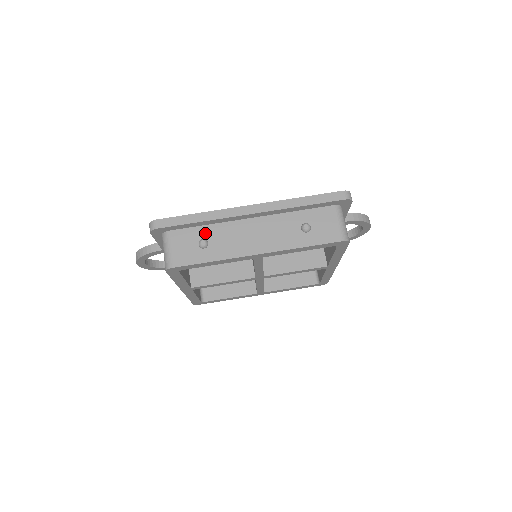
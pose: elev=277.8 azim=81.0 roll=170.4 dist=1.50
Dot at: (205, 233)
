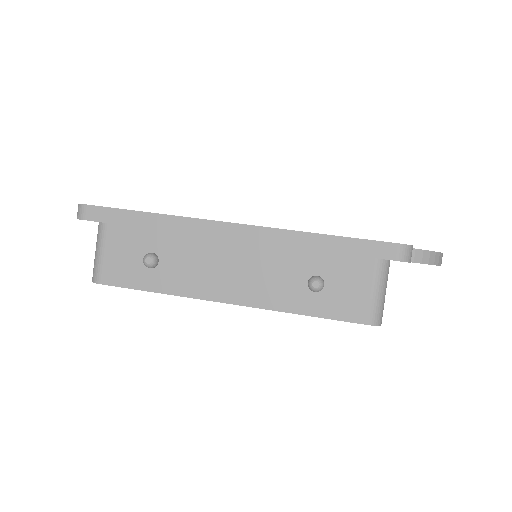
Dot at: (158, 243)
